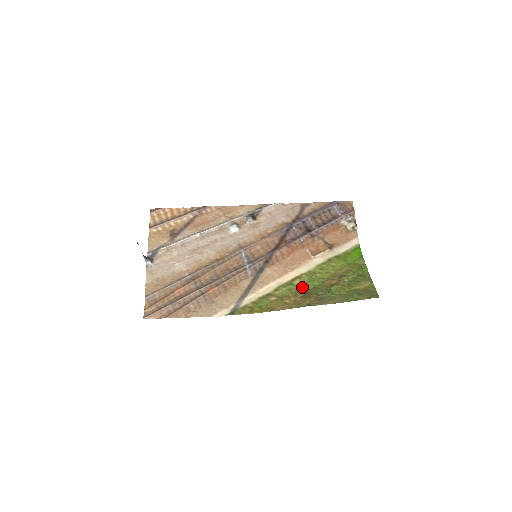
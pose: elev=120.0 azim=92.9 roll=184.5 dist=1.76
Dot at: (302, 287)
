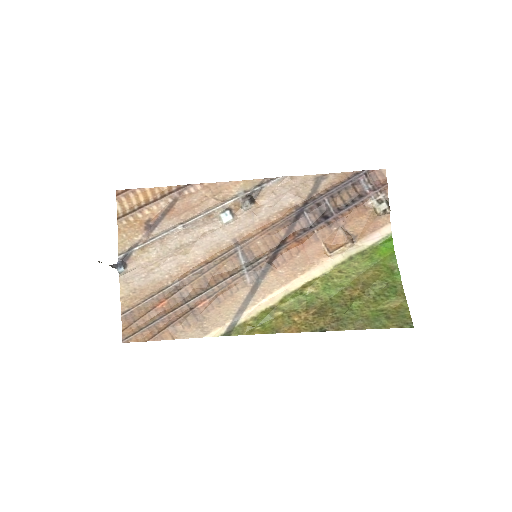
Dot at: (315, 298)
